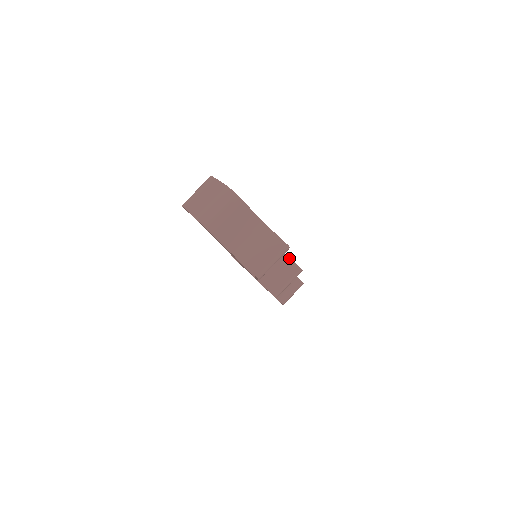
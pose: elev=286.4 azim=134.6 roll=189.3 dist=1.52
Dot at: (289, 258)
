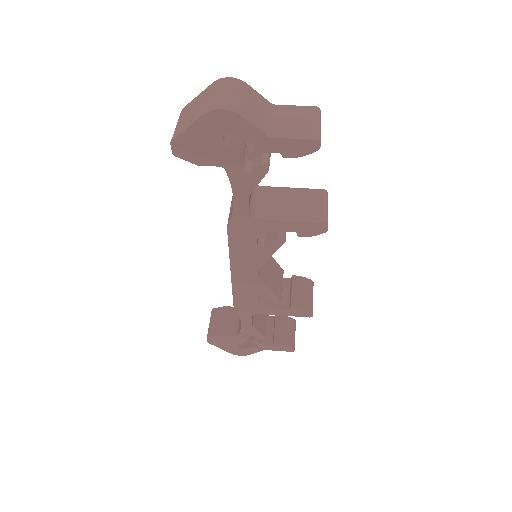
Dot at: (306, 189)
